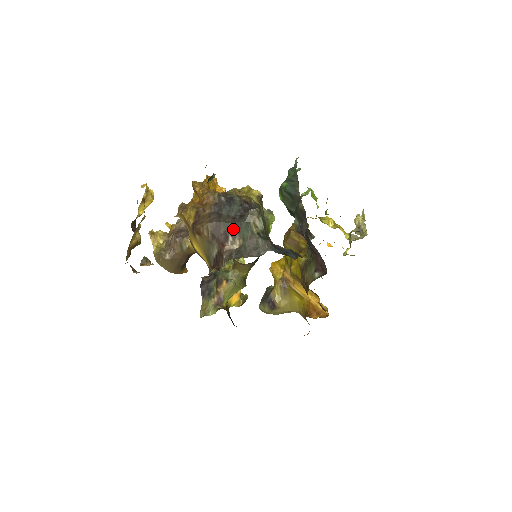
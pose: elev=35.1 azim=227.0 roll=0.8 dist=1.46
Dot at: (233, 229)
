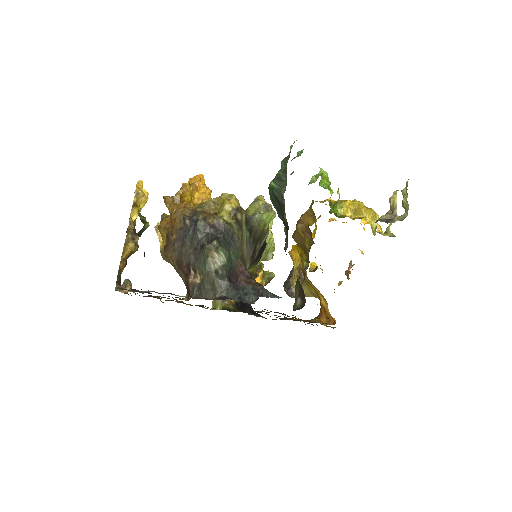
Dot at: (193, 263)
